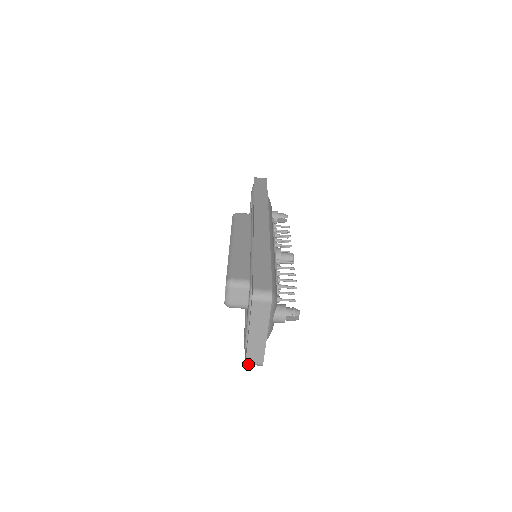
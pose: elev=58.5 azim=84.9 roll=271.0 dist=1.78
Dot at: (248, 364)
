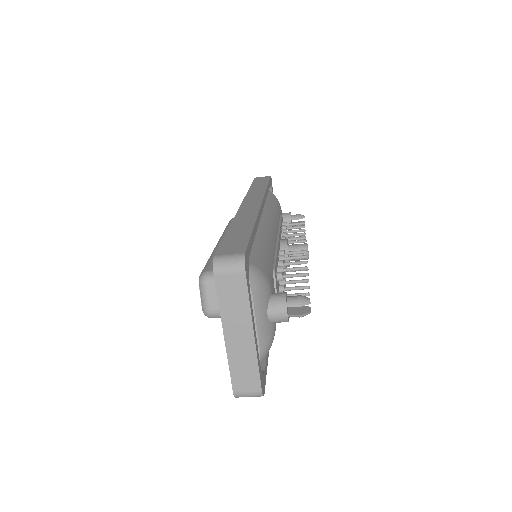
Dot at: (238, 395)
